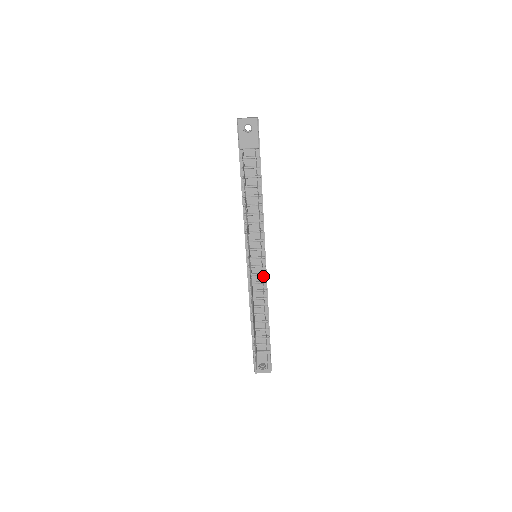
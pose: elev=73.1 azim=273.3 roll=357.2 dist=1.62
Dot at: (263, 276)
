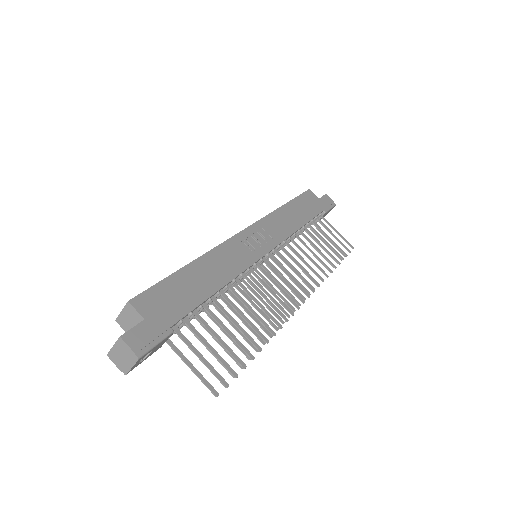
Dot at: (278, 246)
